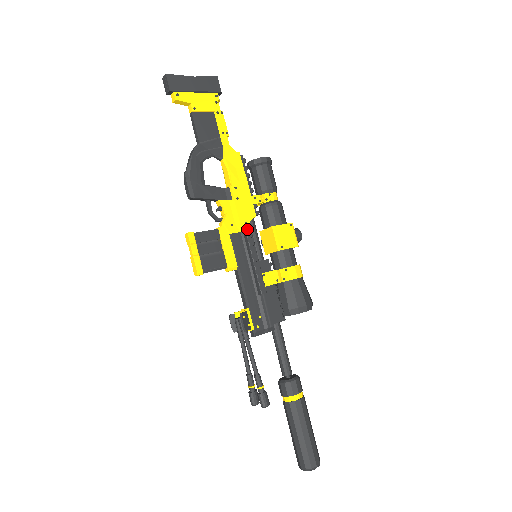
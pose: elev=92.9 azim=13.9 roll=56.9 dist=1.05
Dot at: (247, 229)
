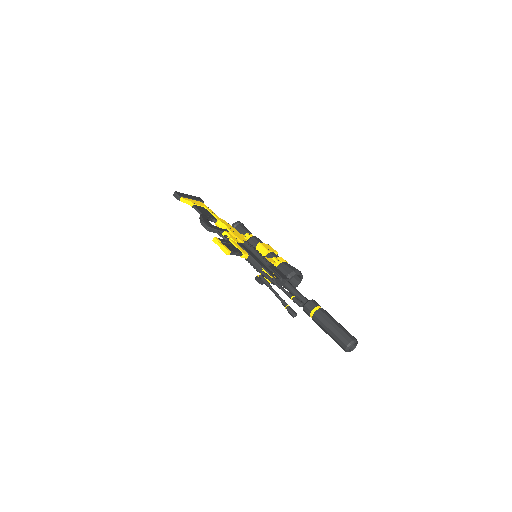
Dot at: (245, 243)
